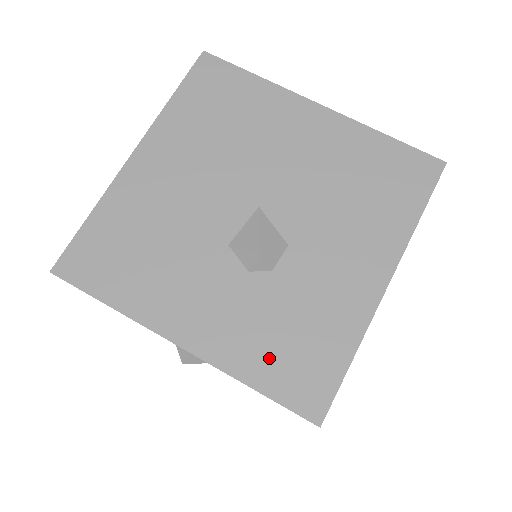
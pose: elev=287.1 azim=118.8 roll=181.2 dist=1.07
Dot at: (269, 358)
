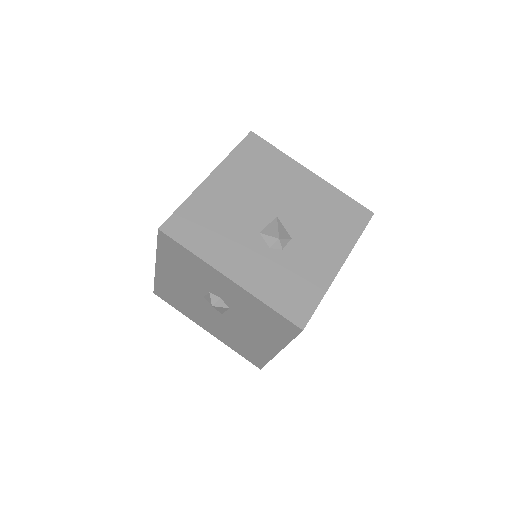
Dot at: (278, 293)
